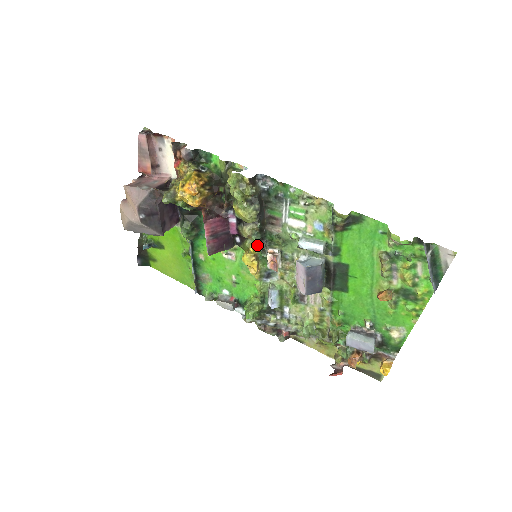
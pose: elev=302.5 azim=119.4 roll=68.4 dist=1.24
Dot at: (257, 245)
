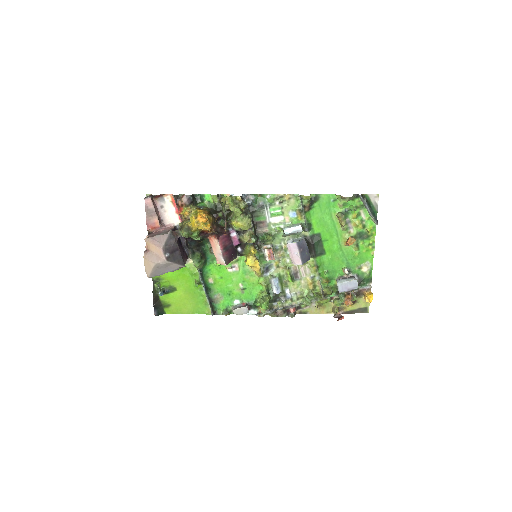
Dot at: (255, 247)
